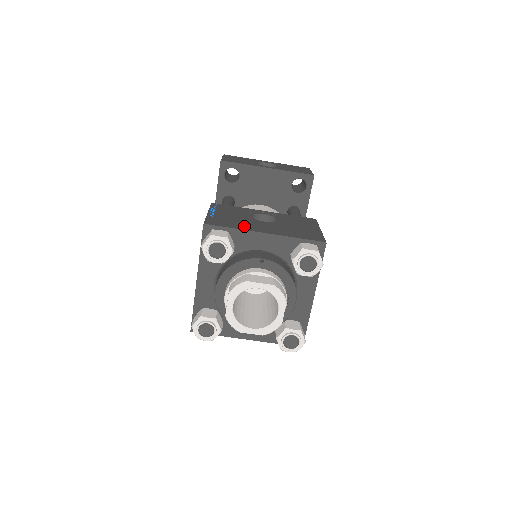
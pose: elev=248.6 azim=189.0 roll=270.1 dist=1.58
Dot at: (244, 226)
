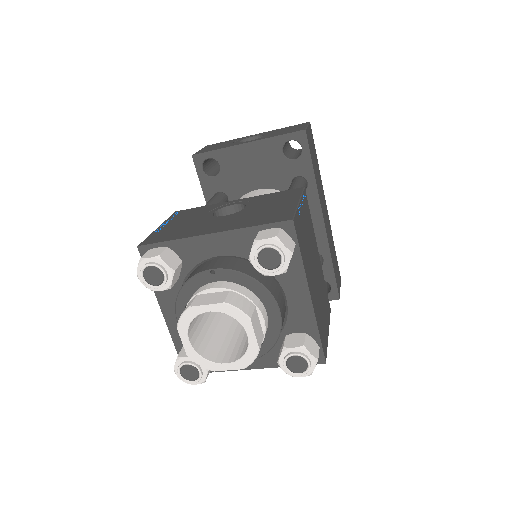
Dot at: (189, 232)
